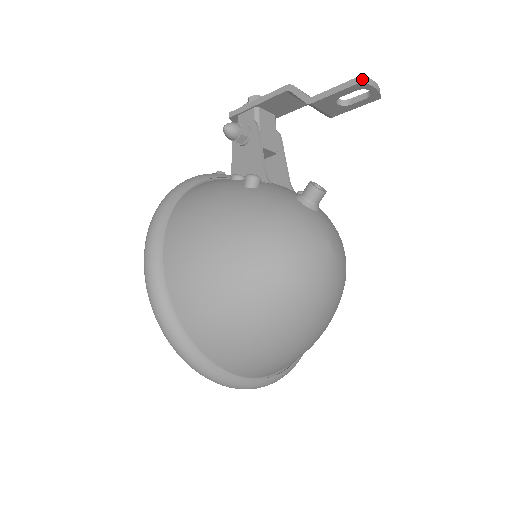
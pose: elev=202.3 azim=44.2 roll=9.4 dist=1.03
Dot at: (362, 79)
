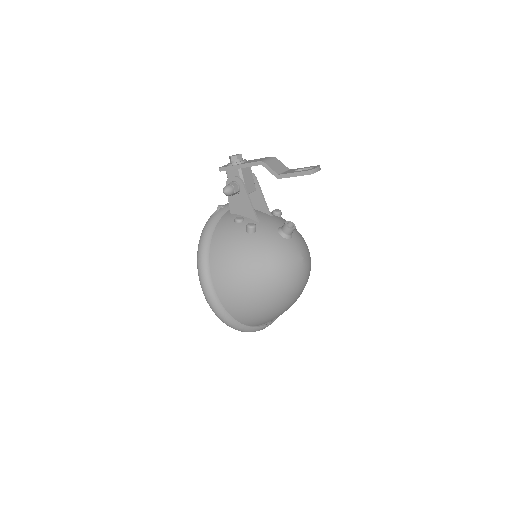
Dot at: (310, 172)
